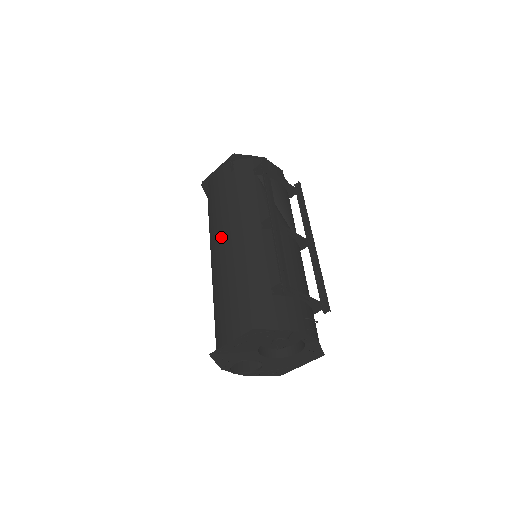
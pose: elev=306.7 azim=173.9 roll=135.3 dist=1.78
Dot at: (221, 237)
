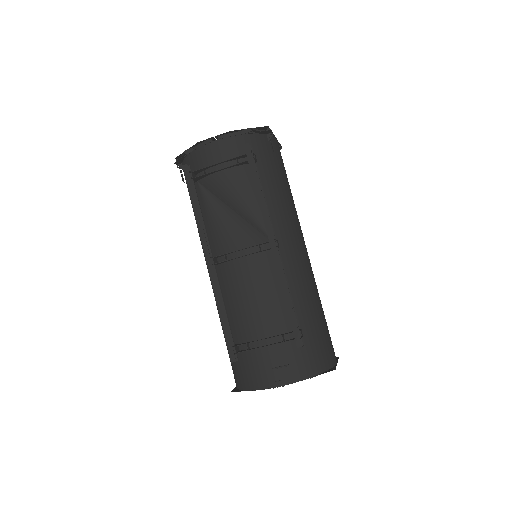
Dot at: occluded
